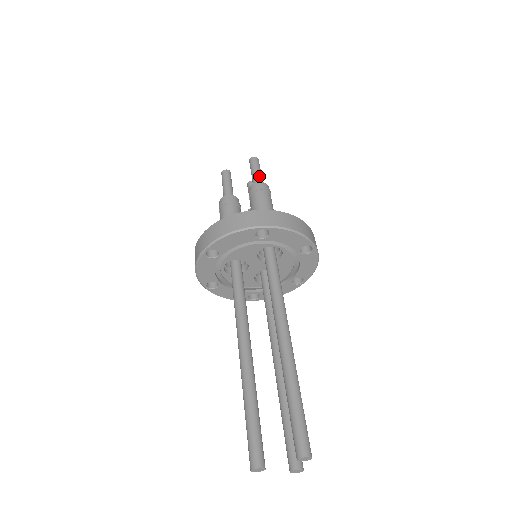
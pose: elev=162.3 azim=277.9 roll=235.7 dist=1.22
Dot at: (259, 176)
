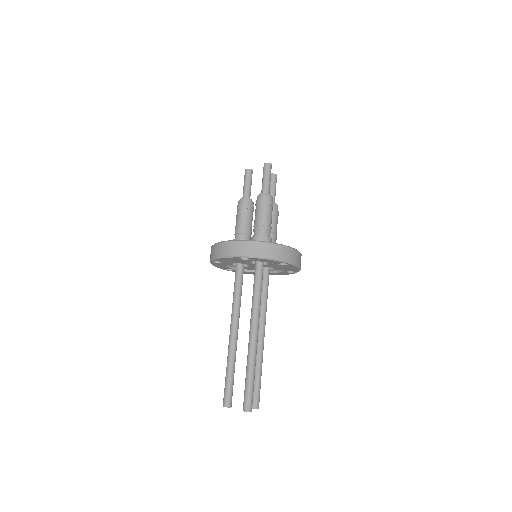
Dot at: (266, 185)
